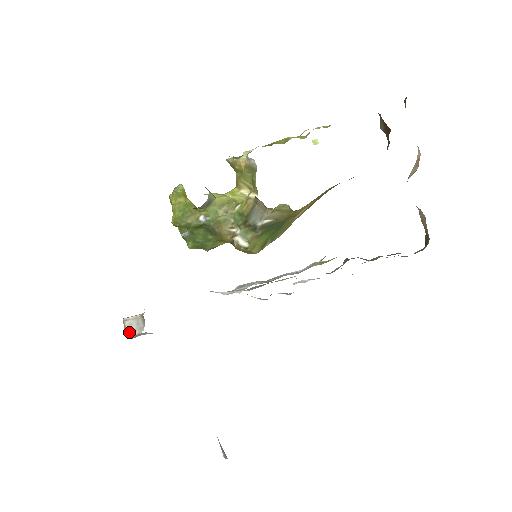
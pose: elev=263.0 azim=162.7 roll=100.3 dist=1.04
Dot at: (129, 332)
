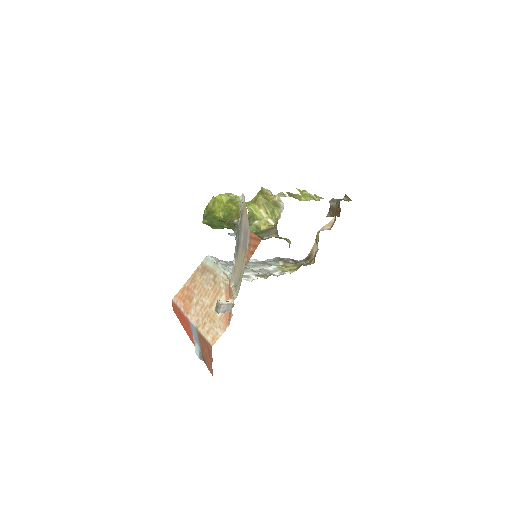
Dot at: (222, 311)
